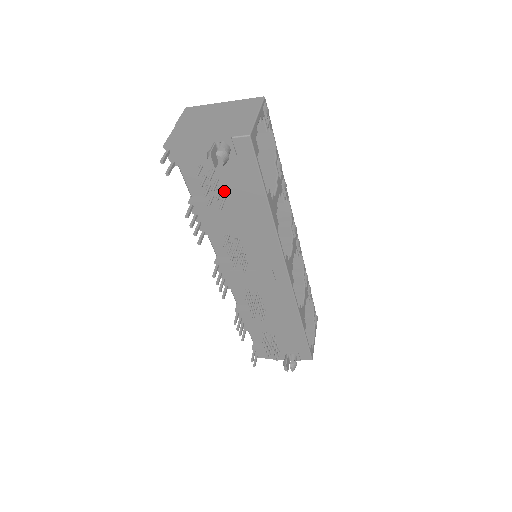
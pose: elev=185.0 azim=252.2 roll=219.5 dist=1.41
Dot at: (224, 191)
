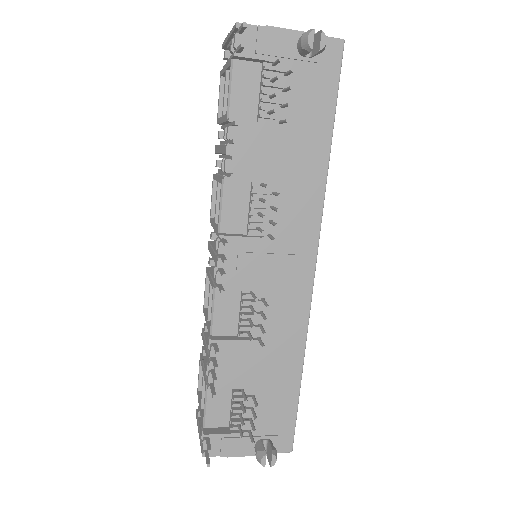
Dot at: (285, 110)
